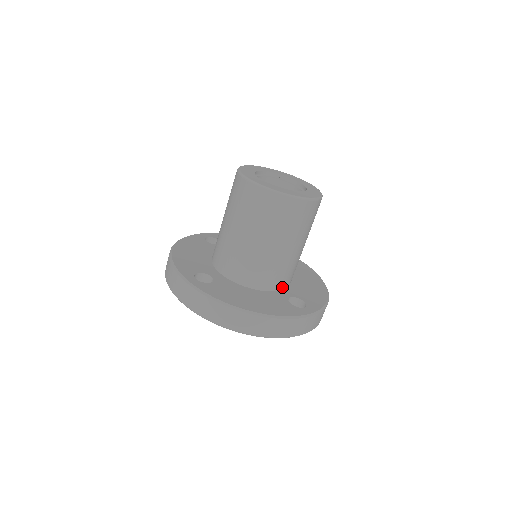
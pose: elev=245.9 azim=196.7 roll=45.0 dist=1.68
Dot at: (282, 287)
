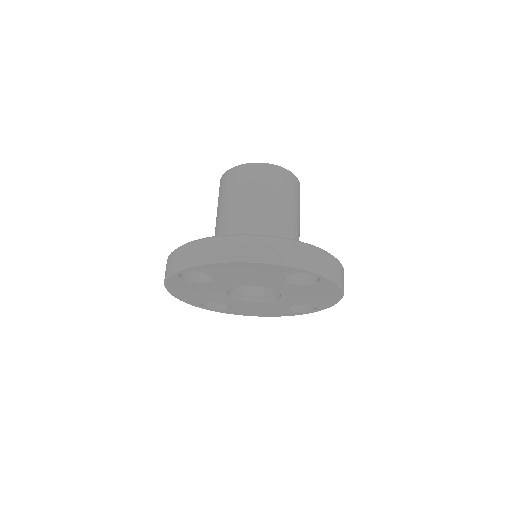
Dot at: occluded
